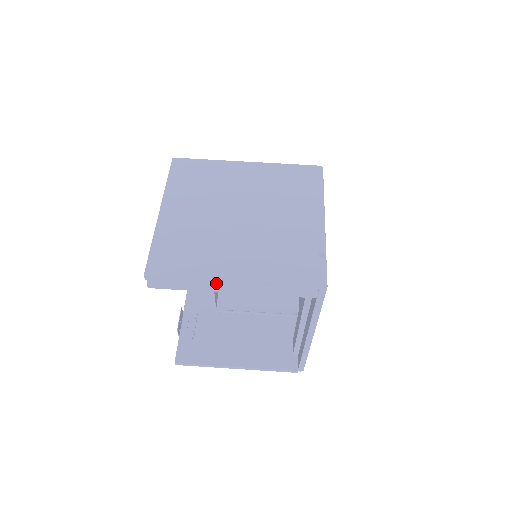
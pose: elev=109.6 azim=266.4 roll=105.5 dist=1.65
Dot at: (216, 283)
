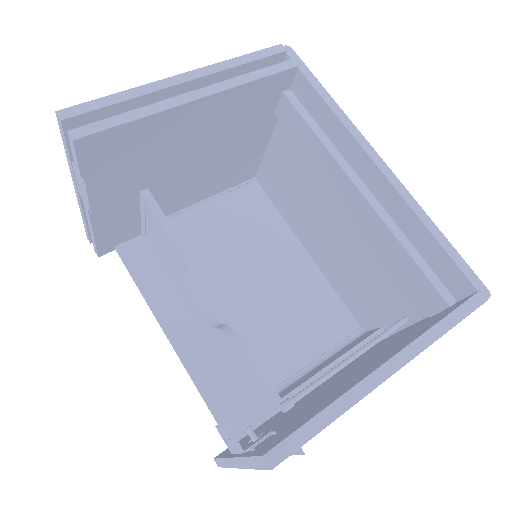
Dot at: (165, 87)
